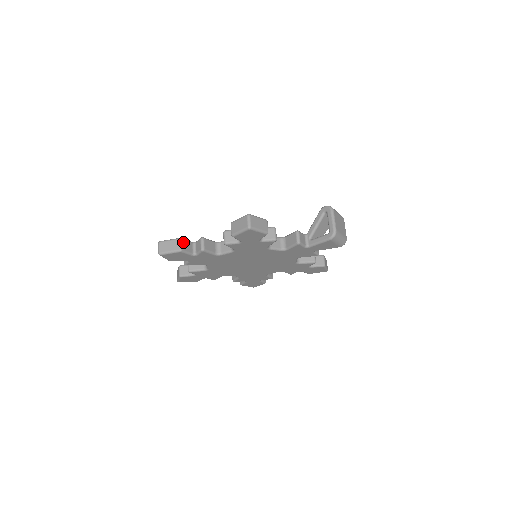
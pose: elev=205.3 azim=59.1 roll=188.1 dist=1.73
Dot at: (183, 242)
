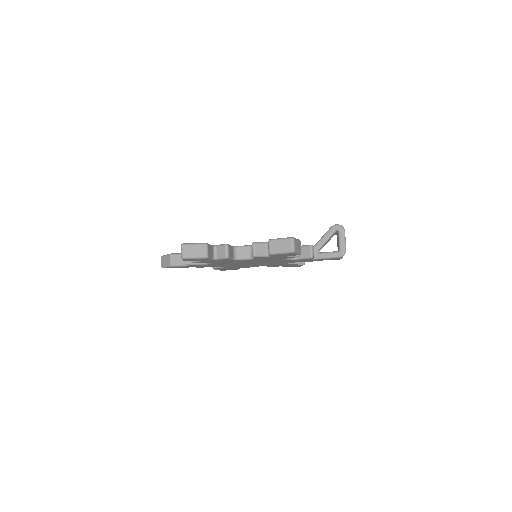
Dot at: (208, 248)
